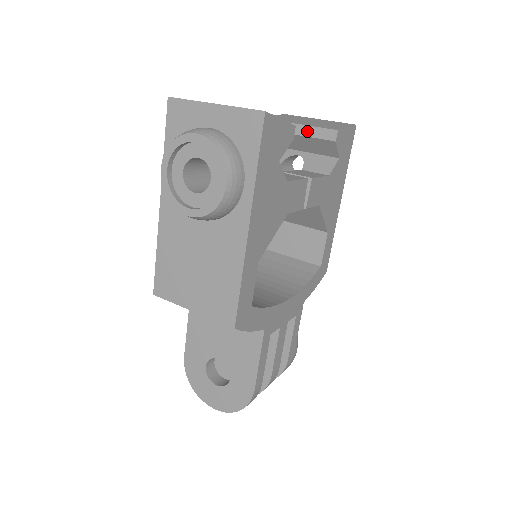
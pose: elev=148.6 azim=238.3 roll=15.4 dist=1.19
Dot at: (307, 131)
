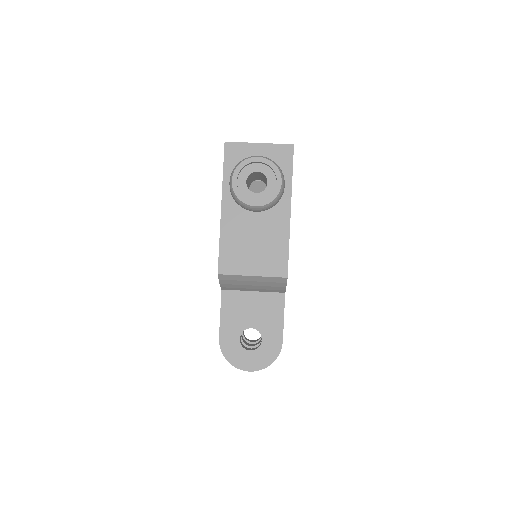
Dot at: occluded
